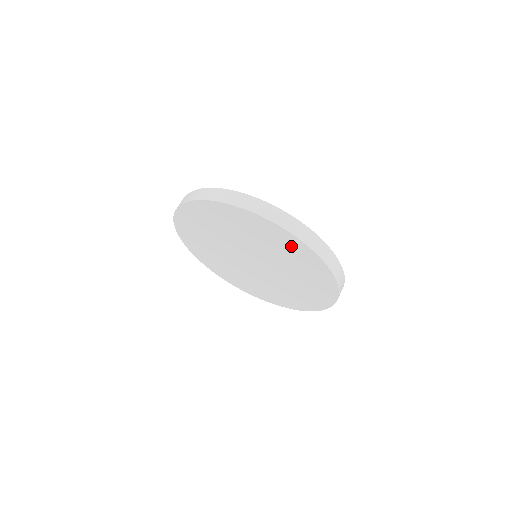
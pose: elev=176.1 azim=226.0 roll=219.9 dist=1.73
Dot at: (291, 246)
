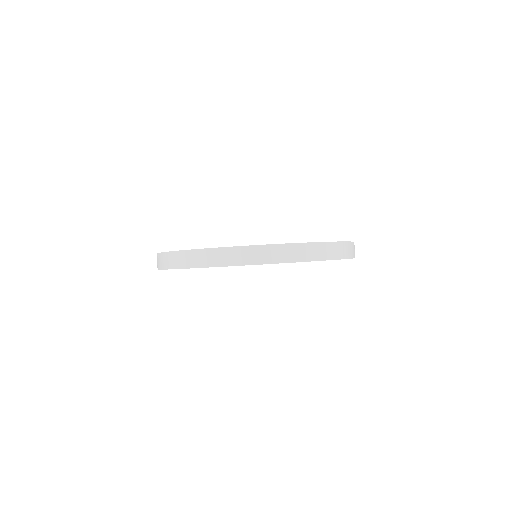
Dot at: occluded
